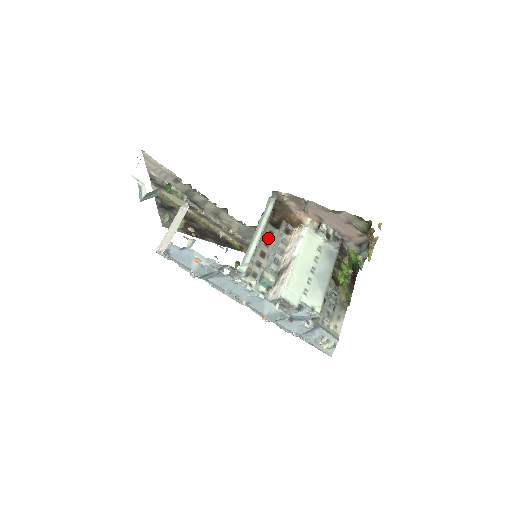
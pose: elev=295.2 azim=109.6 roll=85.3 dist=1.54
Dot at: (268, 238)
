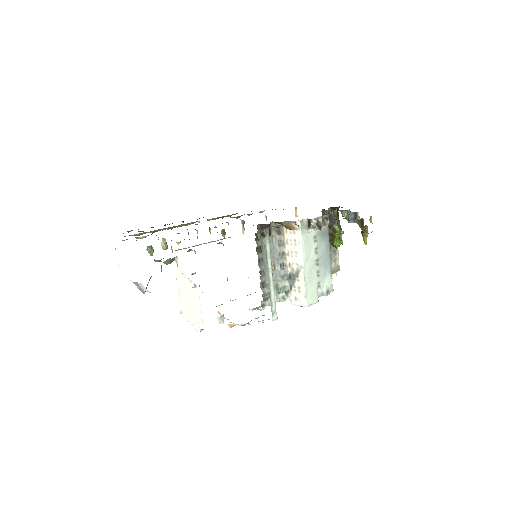
Dot at: occluded
